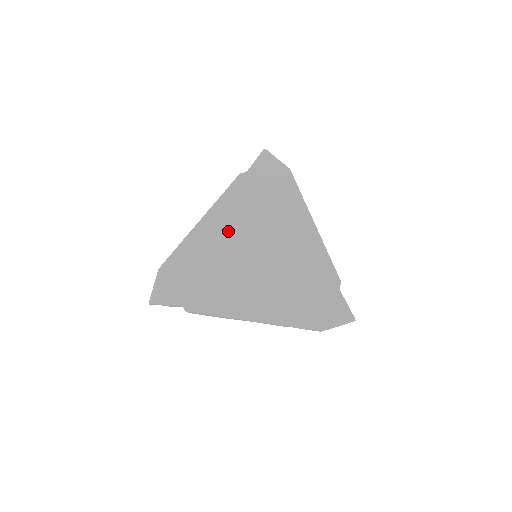
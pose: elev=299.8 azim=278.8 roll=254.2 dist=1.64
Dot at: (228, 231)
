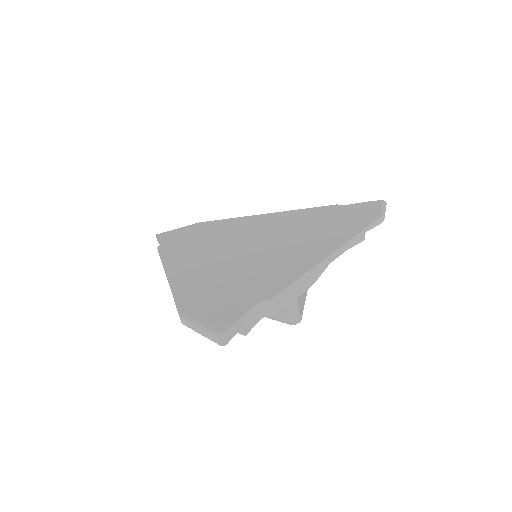
Dot at: (205, 258)
